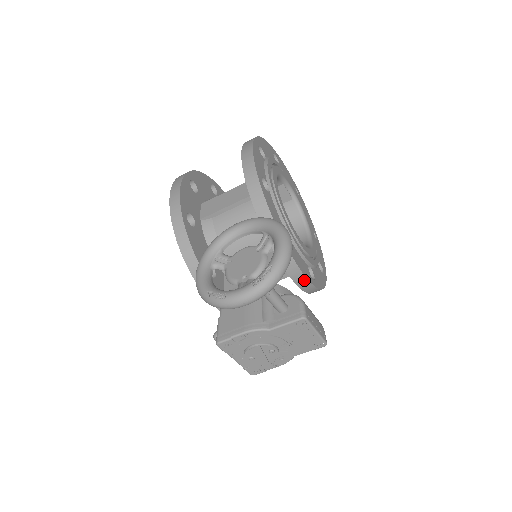
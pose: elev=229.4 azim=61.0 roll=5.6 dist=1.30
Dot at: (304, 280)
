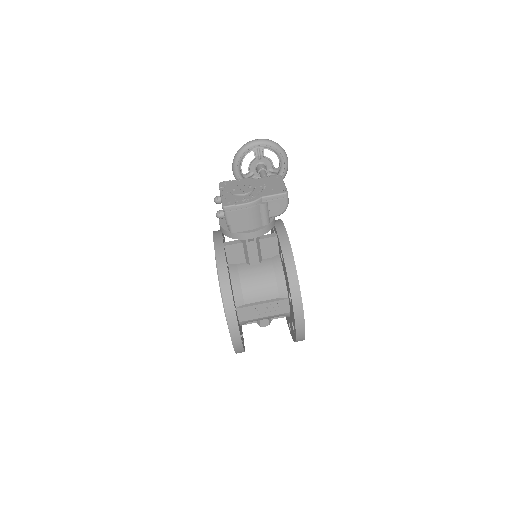
Dot at: (285, 235)
